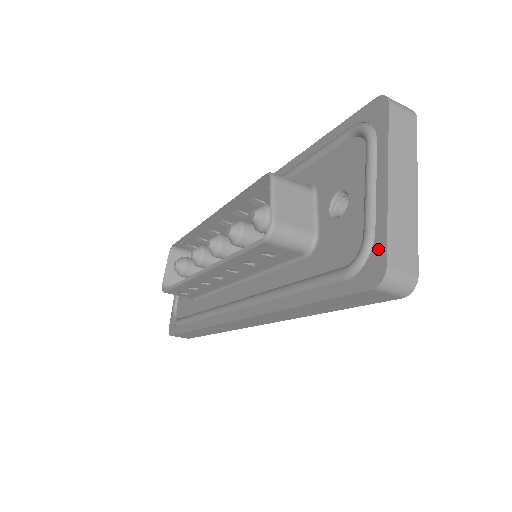
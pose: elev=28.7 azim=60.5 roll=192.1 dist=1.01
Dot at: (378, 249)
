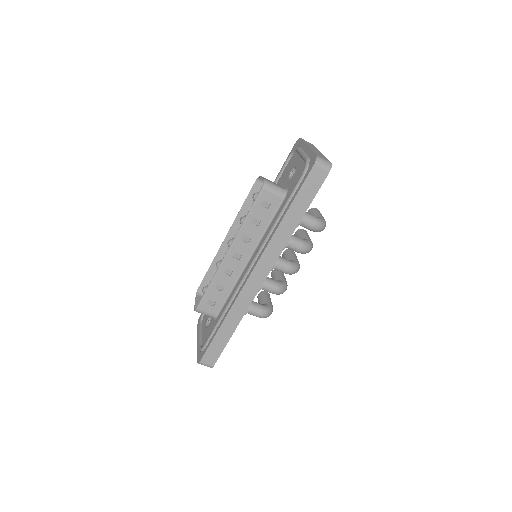
Dot at: (312, 157)
